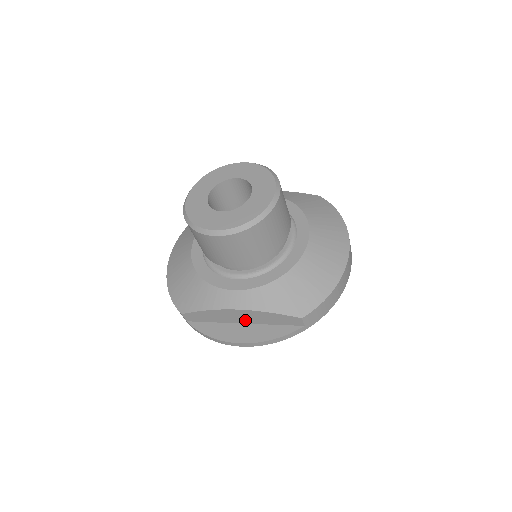
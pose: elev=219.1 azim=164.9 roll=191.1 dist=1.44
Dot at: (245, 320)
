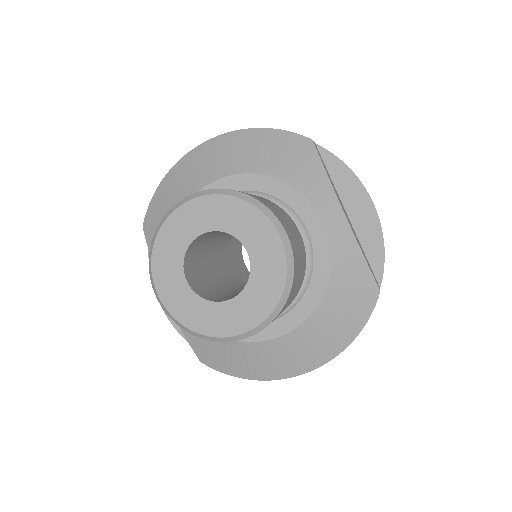
Dot at: occluded
